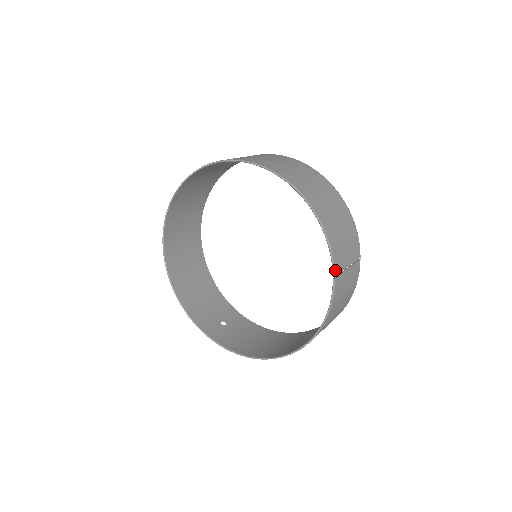
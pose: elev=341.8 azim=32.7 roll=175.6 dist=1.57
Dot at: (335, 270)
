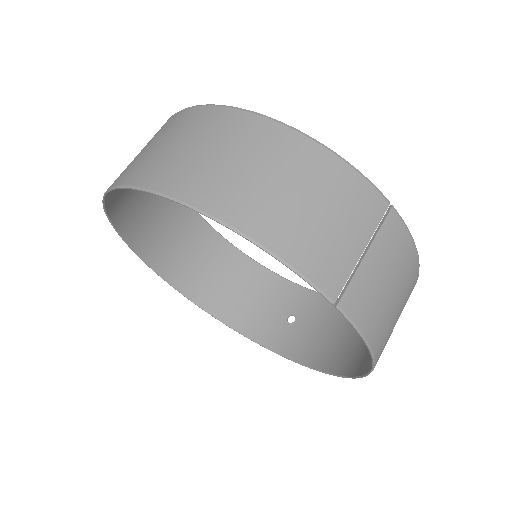
Dot at: (328, 293)
